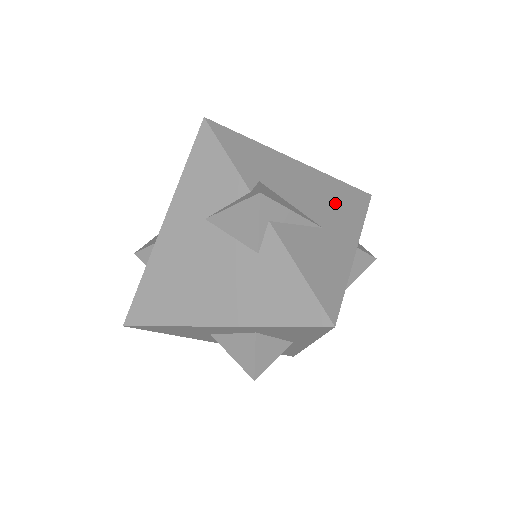
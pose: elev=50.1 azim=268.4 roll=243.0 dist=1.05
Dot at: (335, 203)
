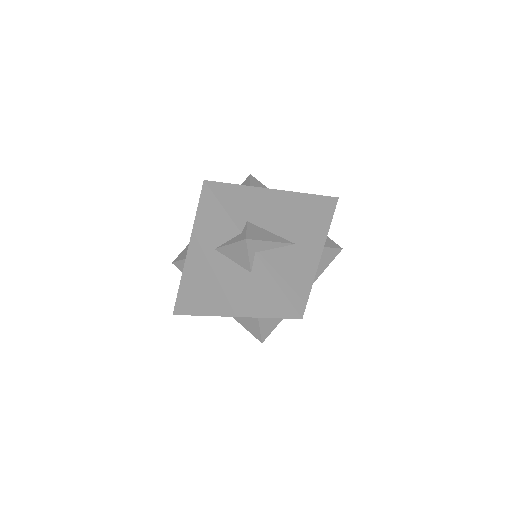
Dot at: (306, 218)
